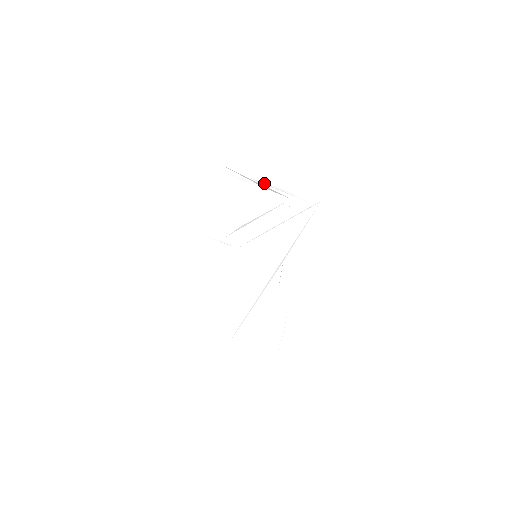
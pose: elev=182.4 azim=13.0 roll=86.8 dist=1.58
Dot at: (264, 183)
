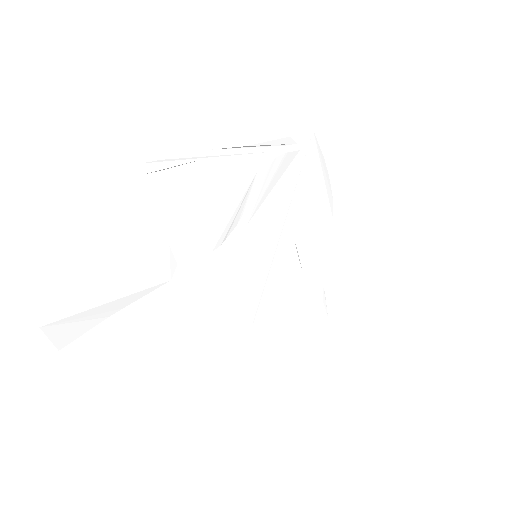
Dot at: (208, 150)
